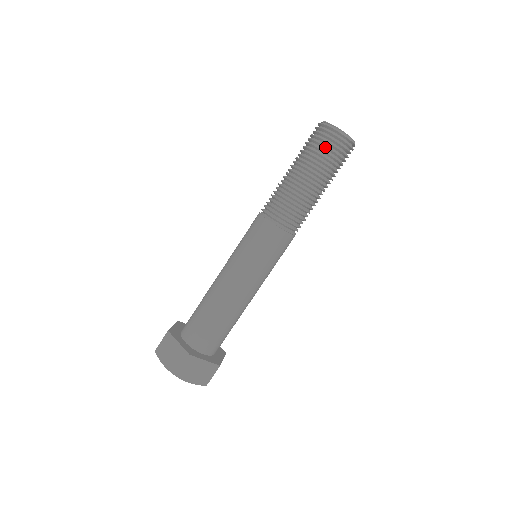
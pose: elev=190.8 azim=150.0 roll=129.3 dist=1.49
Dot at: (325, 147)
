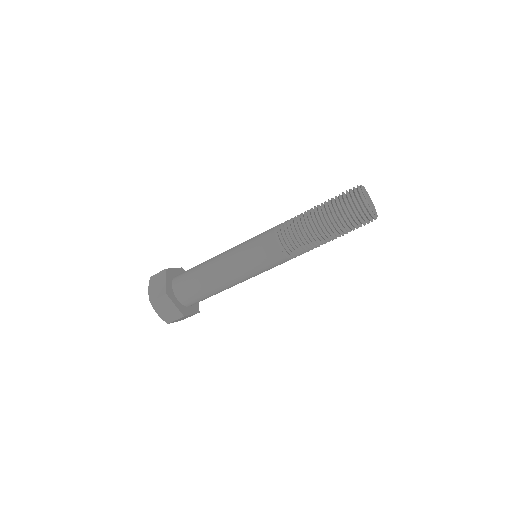
Dot at: (356, 223)
